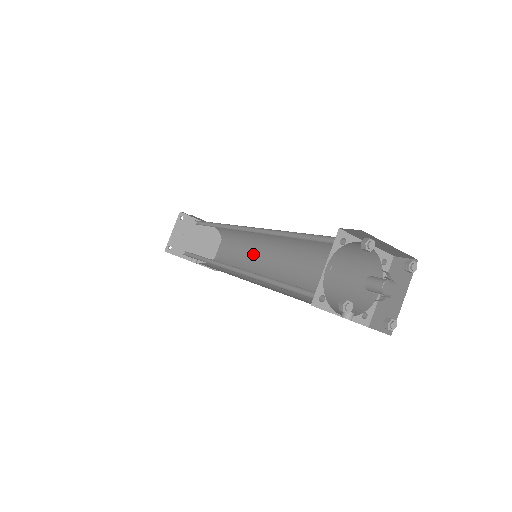
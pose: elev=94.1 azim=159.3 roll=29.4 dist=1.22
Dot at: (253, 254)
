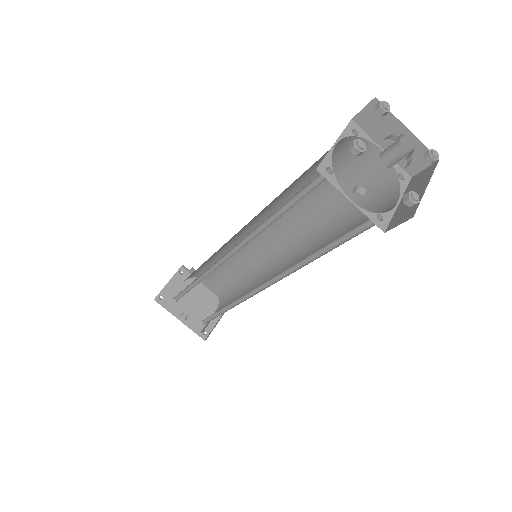
Dot at: (252, 288)
